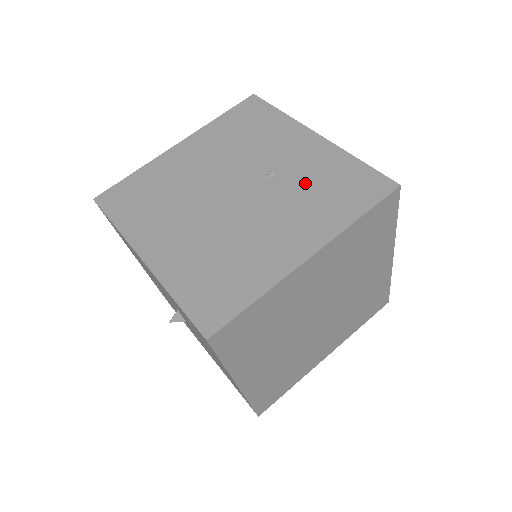
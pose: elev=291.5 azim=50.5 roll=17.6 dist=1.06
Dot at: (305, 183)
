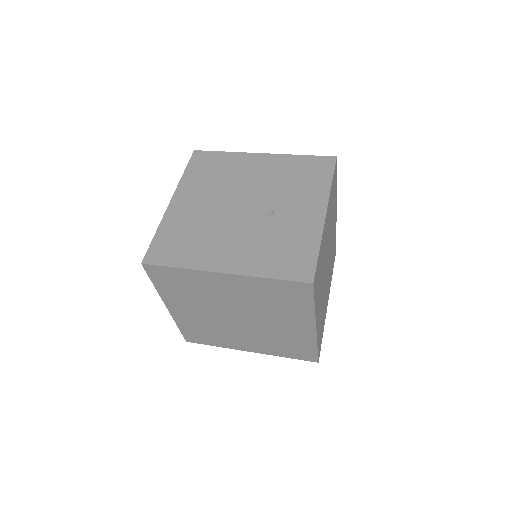
Dot at: (278, 234)
